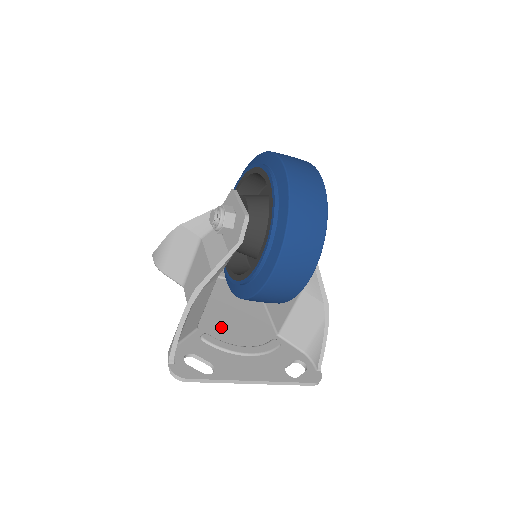
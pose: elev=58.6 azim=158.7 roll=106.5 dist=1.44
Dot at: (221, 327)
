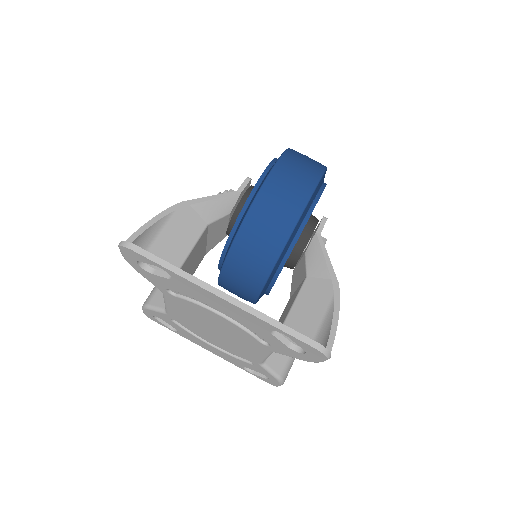
Dot at: occluded
